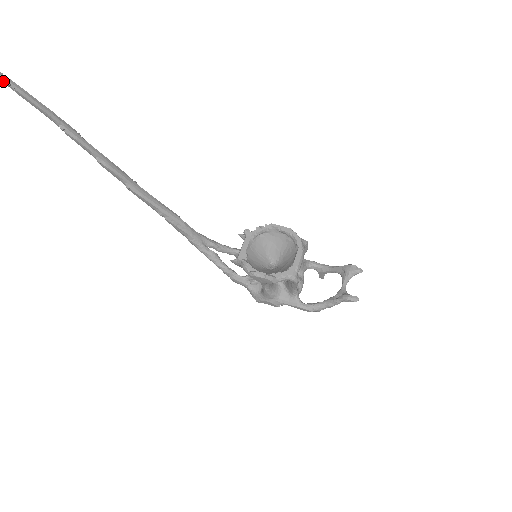
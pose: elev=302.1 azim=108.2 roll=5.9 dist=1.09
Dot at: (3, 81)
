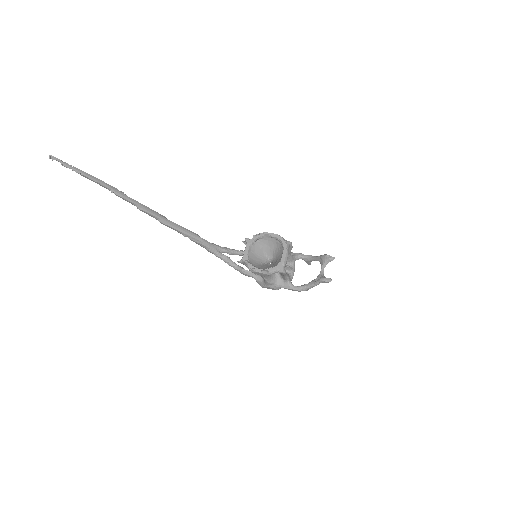
Dot at: (73, 170)
